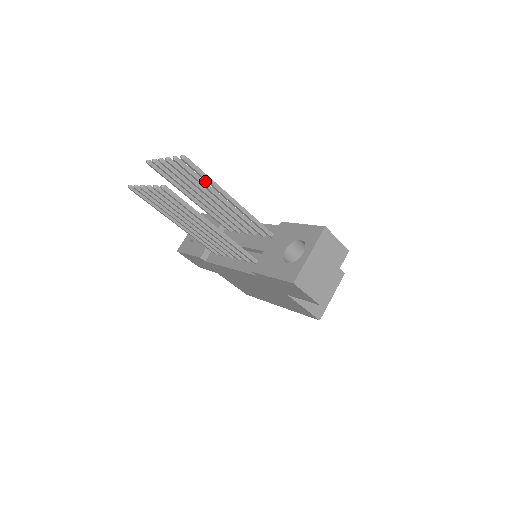
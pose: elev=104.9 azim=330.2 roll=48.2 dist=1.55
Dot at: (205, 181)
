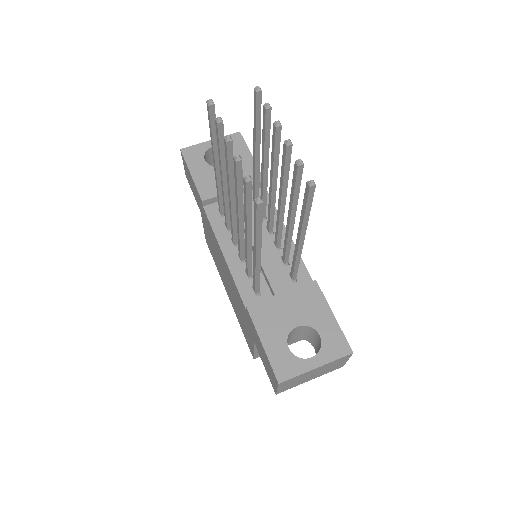
Dot at: occluded
